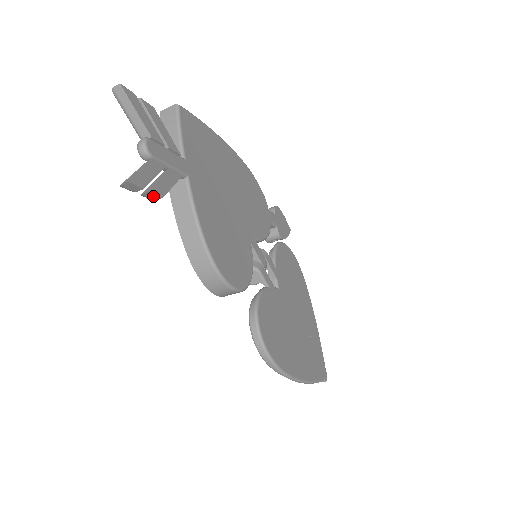
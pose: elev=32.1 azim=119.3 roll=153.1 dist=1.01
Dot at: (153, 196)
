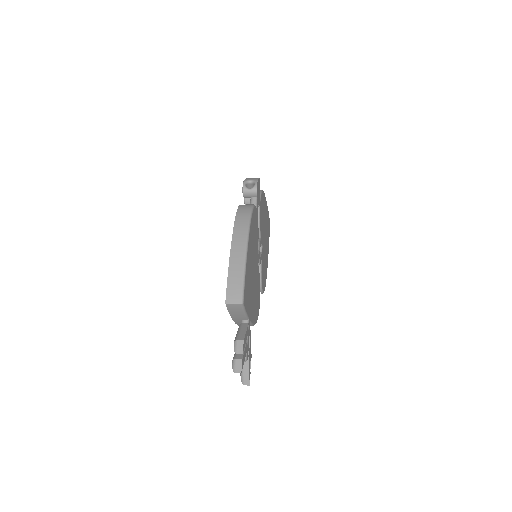
Dot at: occluded
